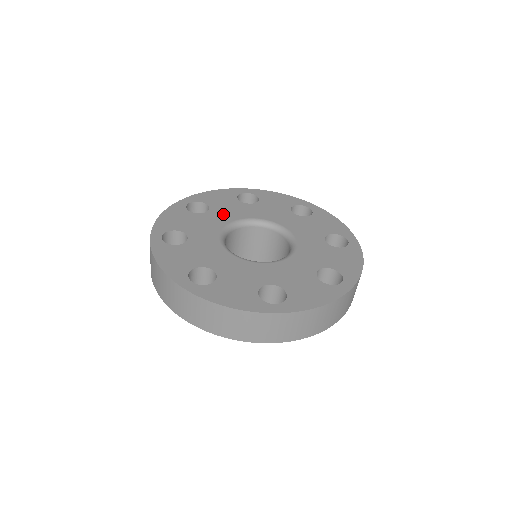
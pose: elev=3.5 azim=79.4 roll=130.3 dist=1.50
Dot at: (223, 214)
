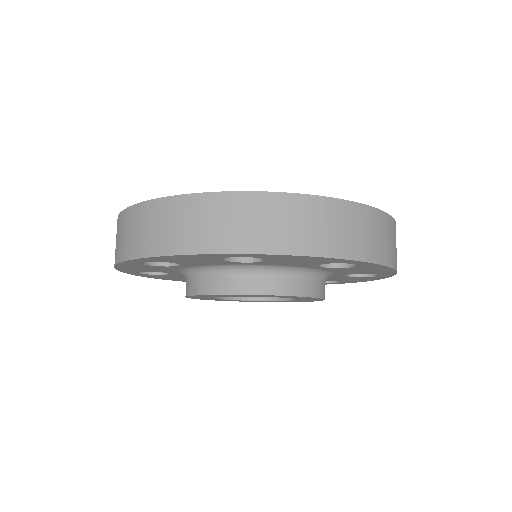
Dot at: occluded
